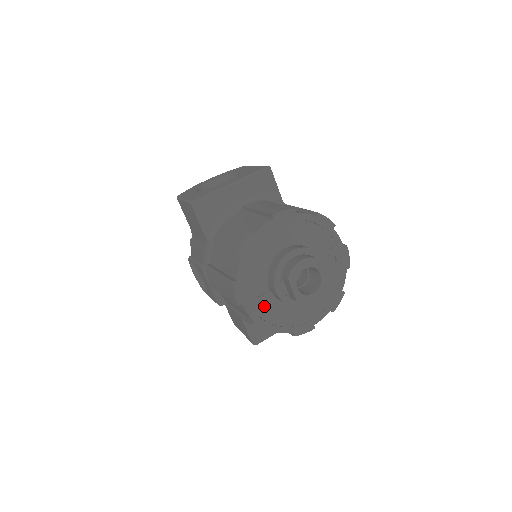
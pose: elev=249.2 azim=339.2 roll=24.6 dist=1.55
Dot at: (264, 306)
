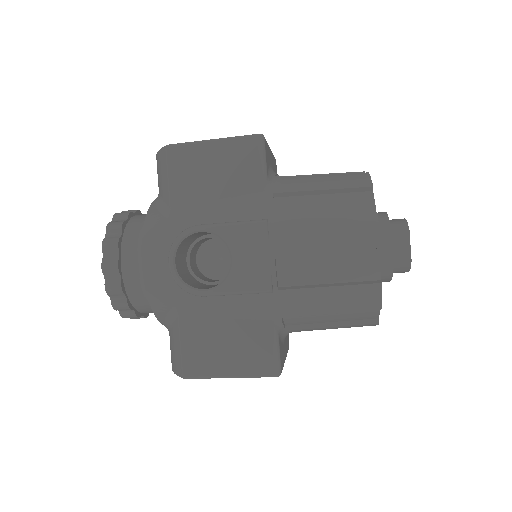
Dot at: occluded
